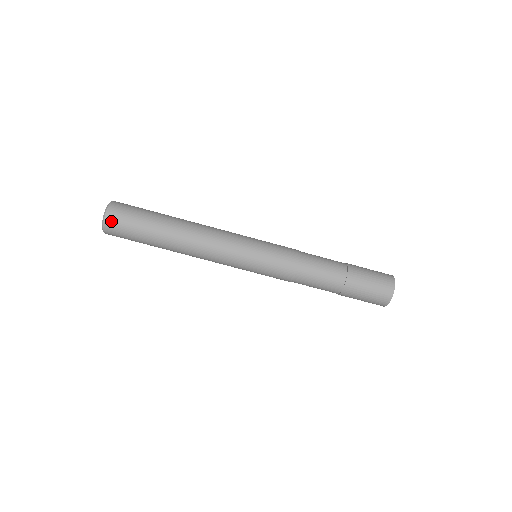
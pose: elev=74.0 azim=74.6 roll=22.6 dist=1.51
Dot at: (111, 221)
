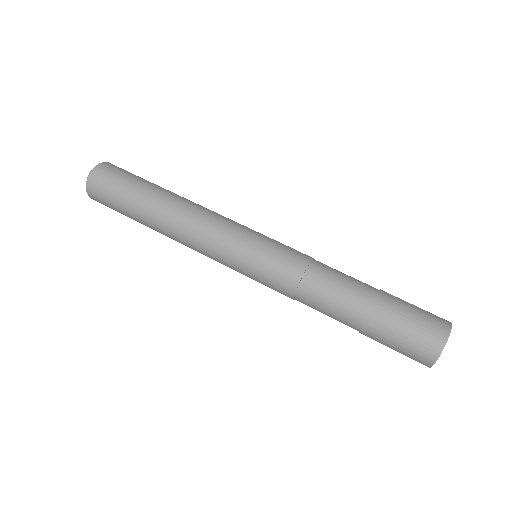
Dot at: (104, 168)
